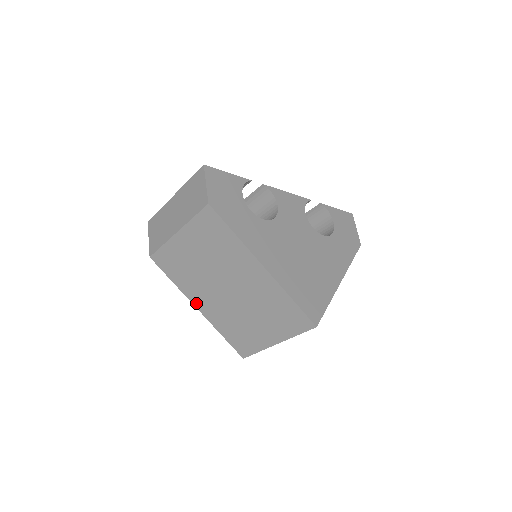
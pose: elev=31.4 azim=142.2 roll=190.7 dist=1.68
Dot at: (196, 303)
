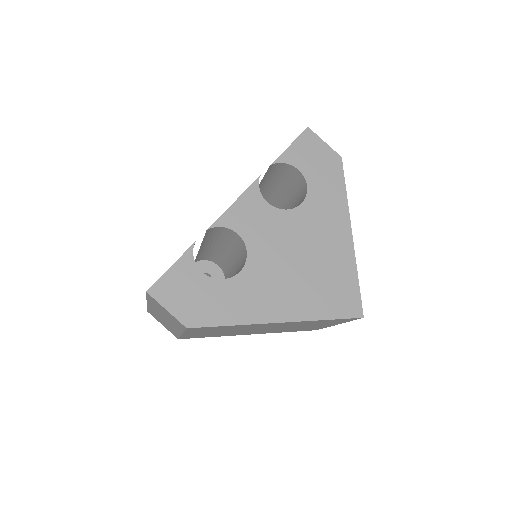
Dot at: occluded
